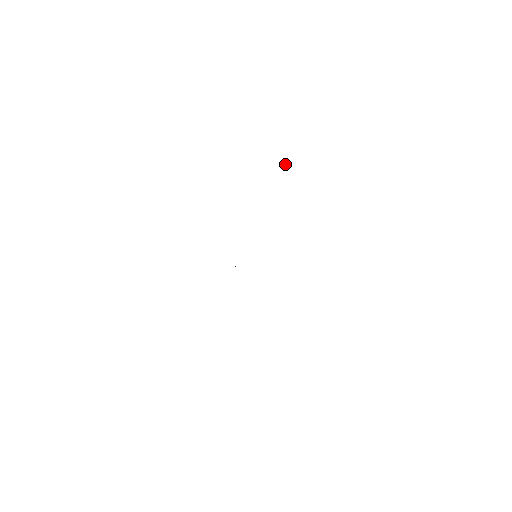
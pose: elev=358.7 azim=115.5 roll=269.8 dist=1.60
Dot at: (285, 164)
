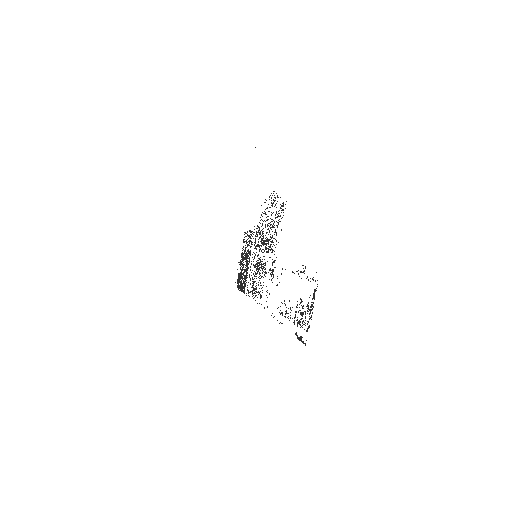
Dot at: occluded
